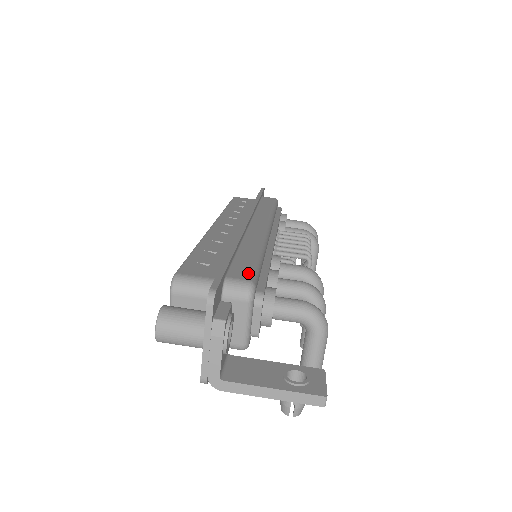
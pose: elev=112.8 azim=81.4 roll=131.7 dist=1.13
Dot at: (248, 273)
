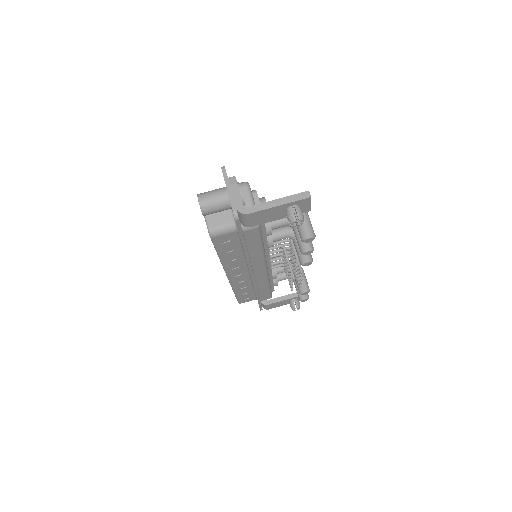
Dot at: occluded
